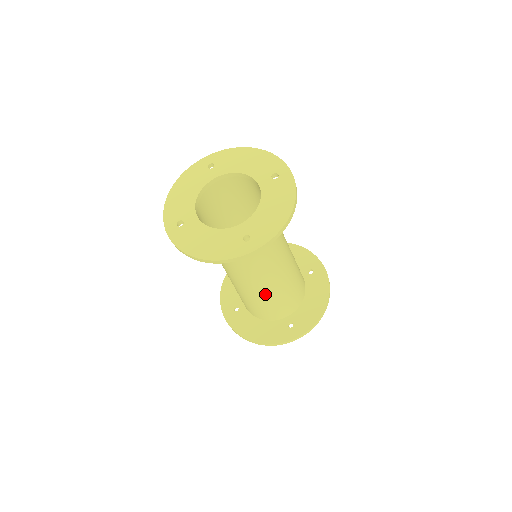
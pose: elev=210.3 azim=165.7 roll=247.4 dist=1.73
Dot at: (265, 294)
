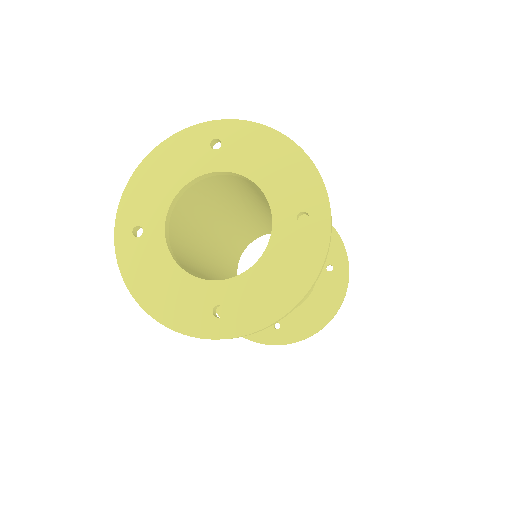
Dot at: occluded
